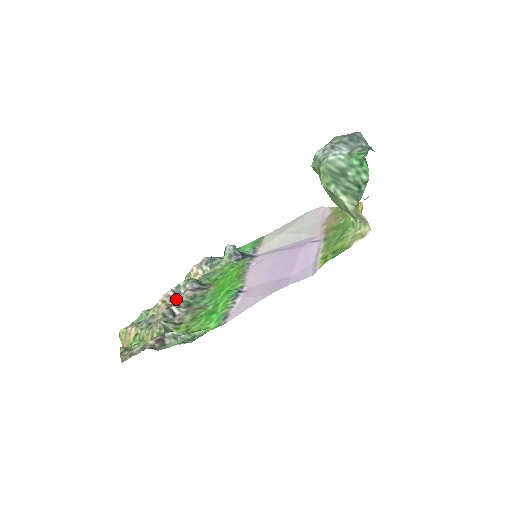
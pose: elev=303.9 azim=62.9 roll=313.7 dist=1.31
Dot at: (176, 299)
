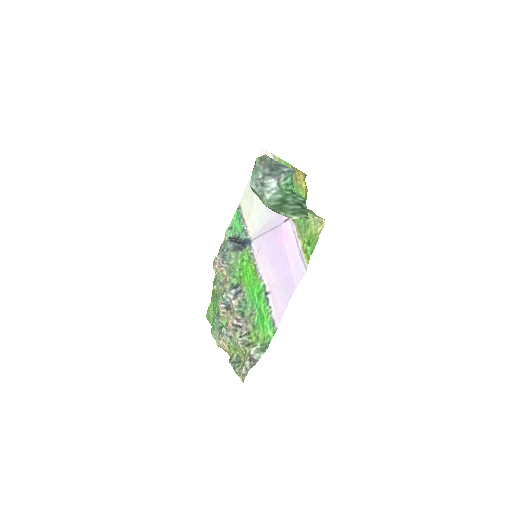
Dot at: (229, 308)
